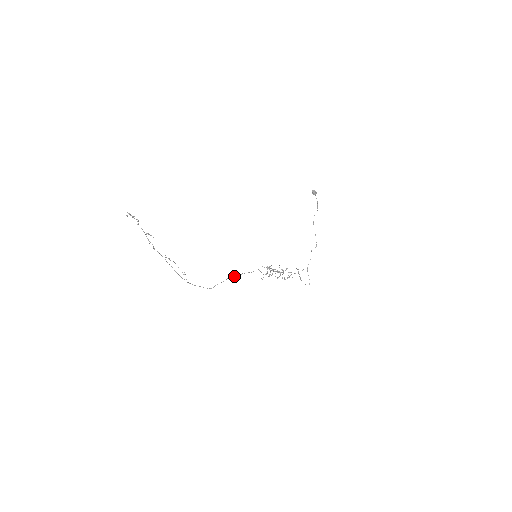
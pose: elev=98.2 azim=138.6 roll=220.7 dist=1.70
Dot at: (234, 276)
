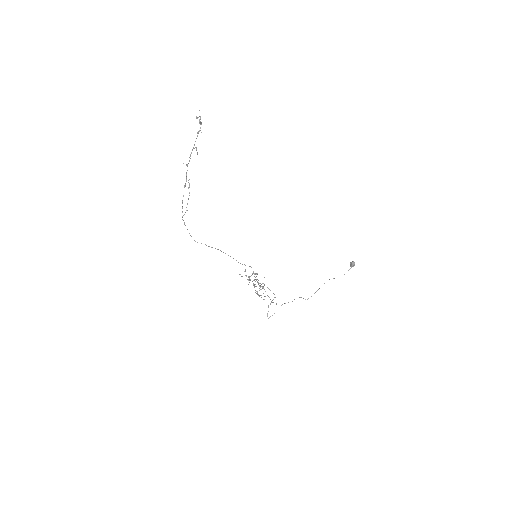
Dot at: occluded
